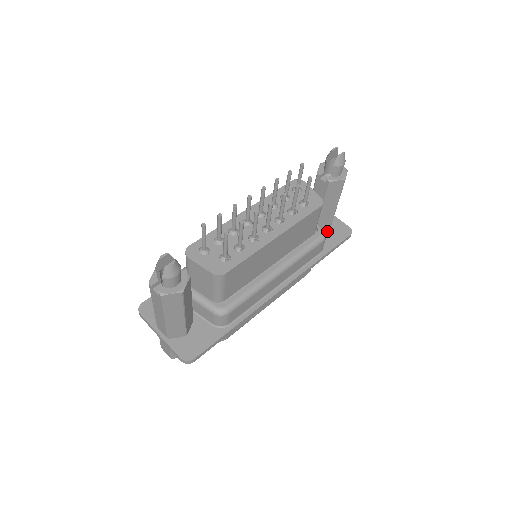
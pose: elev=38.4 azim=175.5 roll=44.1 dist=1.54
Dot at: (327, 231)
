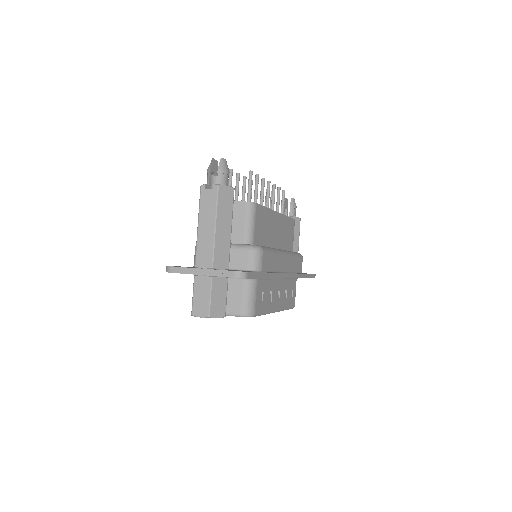
Dot at: occluded
